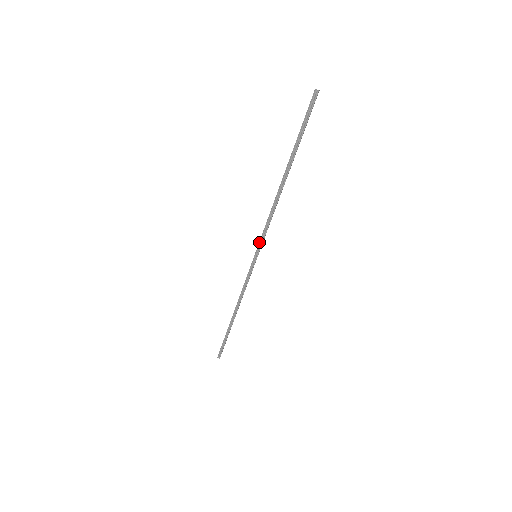
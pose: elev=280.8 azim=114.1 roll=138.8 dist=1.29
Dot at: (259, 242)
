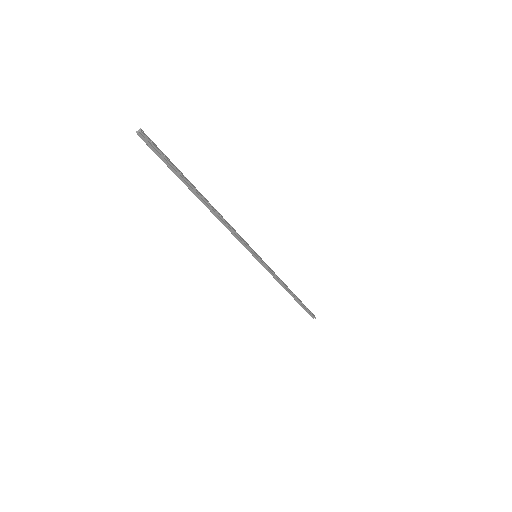
Dot at: occluded
